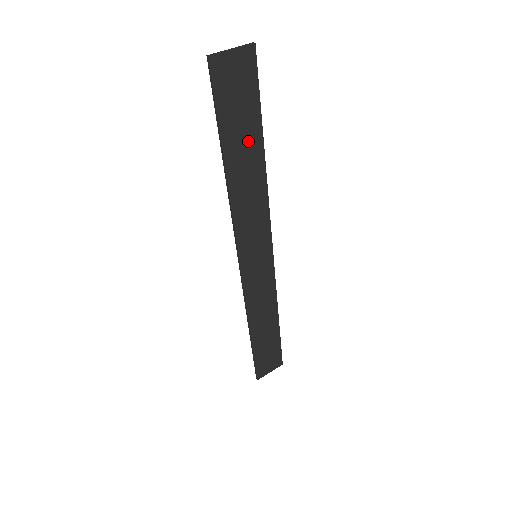
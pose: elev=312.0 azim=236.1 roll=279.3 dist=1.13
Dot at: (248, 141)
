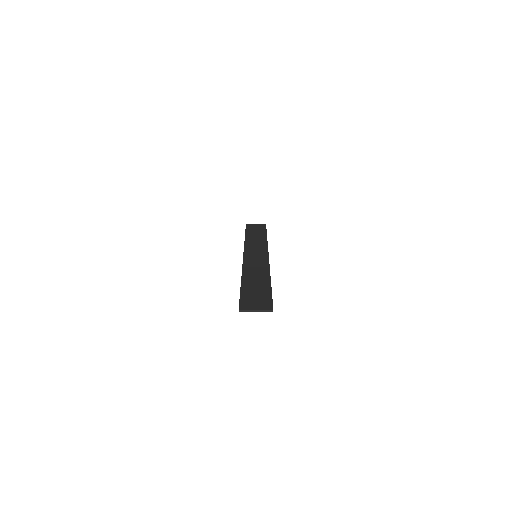
Dot at: (259, 234)
